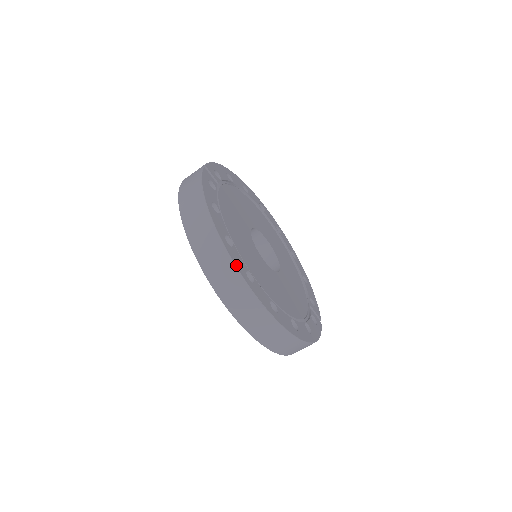
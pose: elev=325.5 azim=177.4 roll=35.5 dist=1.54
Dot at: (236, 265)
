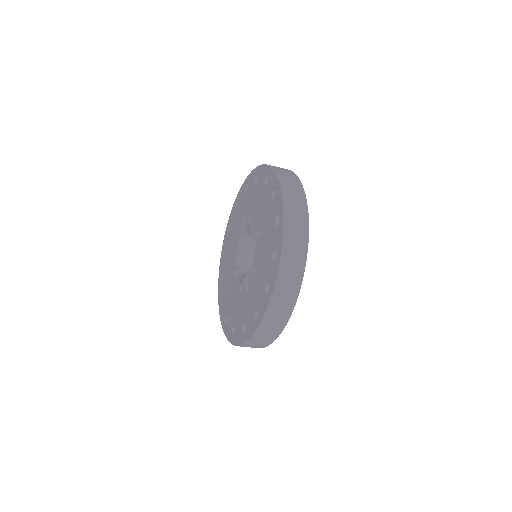
Dot at: occluded
